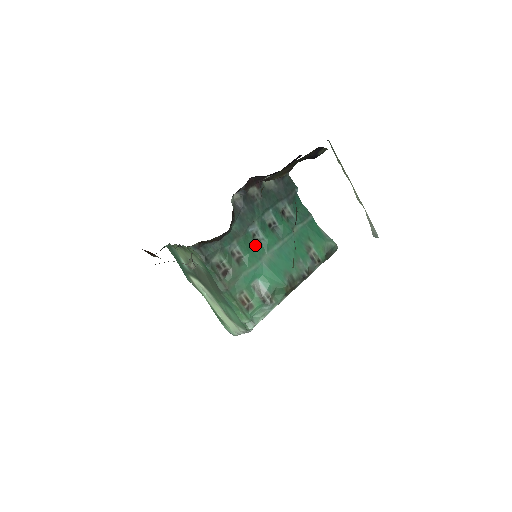
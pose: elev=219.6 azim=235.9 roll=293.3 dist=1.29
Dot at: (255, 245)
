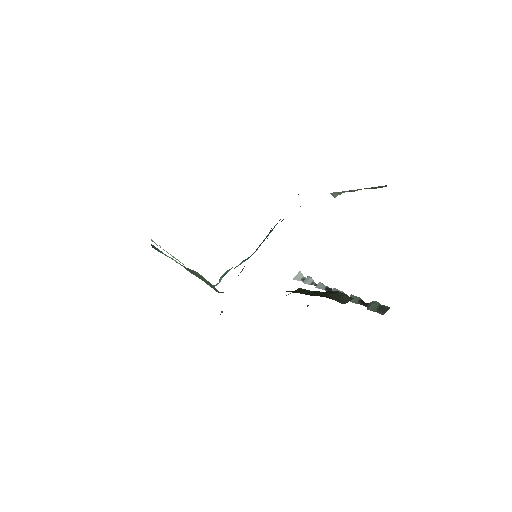
Dot at: occluded
